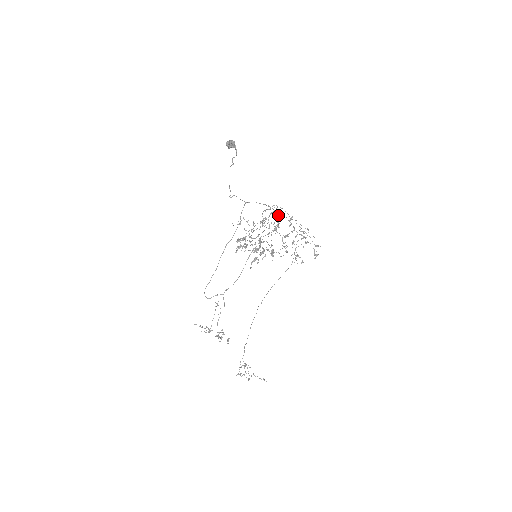
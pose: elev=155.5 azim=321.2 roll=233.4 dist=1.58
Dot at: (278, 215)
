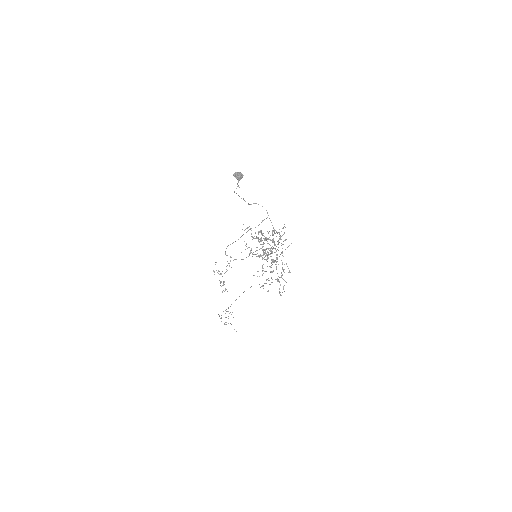
Dot at: (278, 242)
